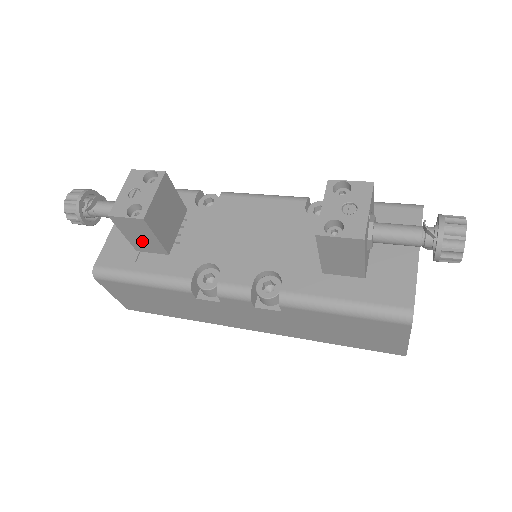
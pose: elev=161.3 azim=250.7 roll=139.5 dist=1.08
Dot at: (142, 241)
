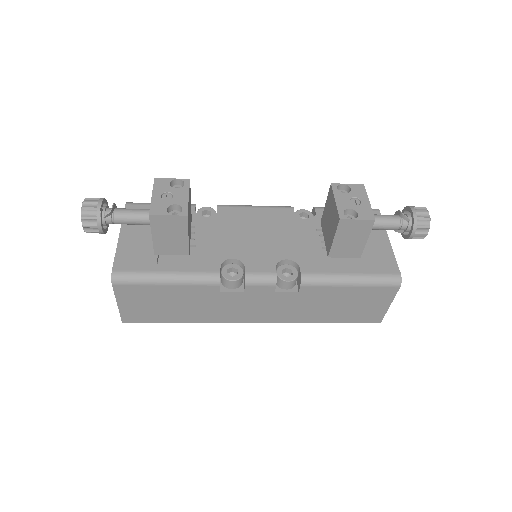
Dot at: (169, 242)
